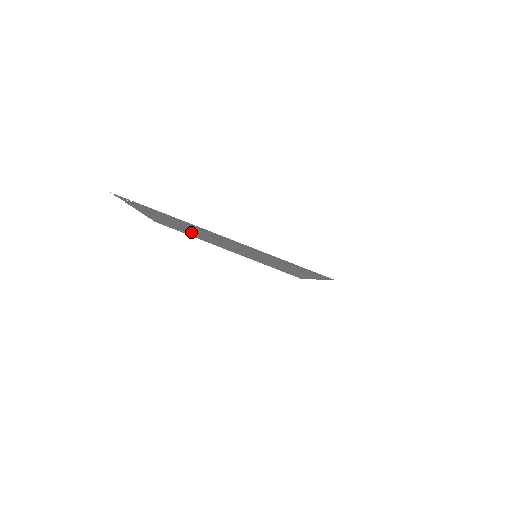
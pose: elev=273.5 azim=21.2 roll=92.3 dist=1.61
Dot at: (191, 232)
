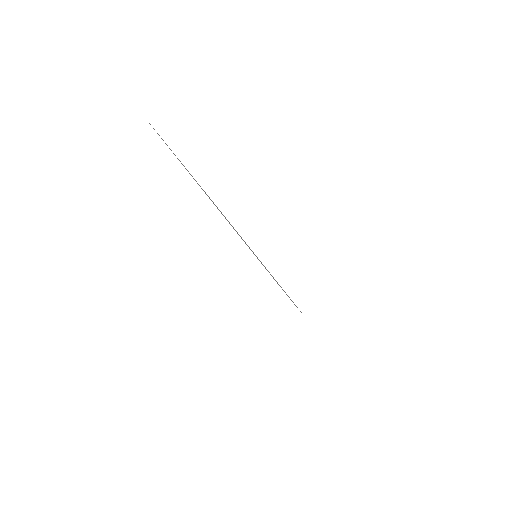
Dot at: occluded
